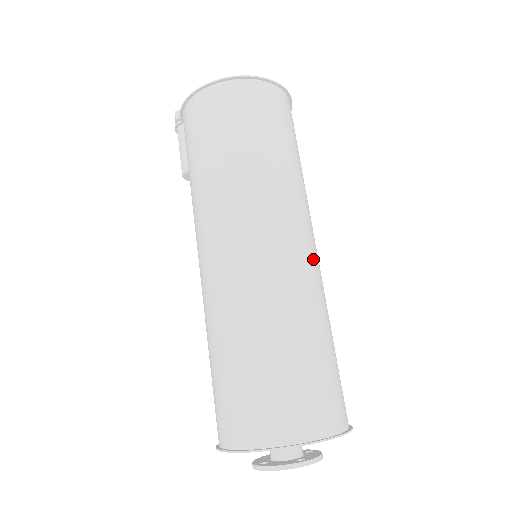
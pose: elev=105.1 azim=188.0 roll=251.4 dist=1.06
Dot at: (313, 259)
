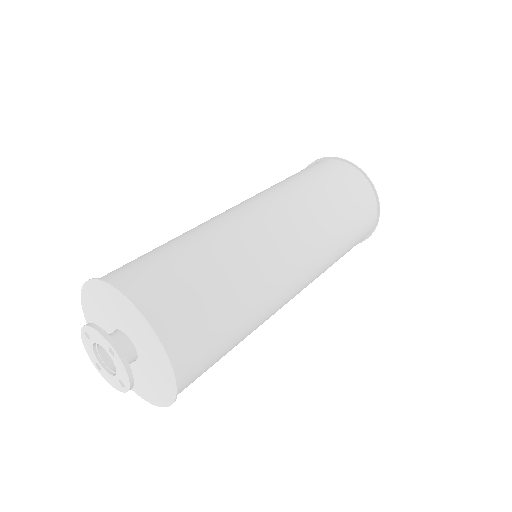
Dot at: (289, 267)
